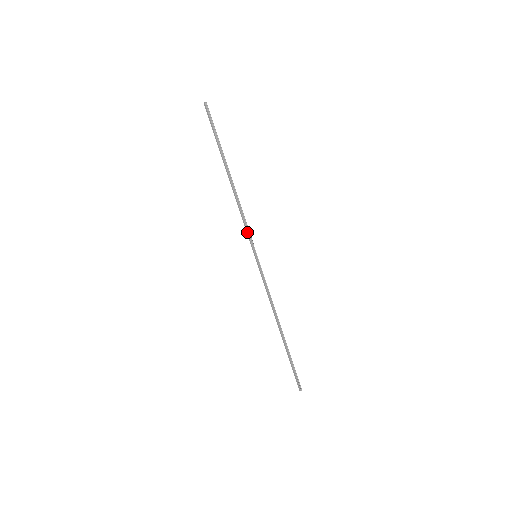
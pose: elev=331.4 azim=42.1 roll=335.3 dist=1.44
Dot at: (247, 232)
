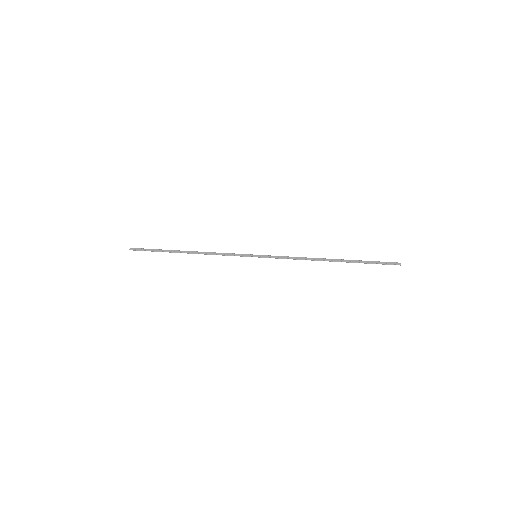
Dot at: (233, 254)
